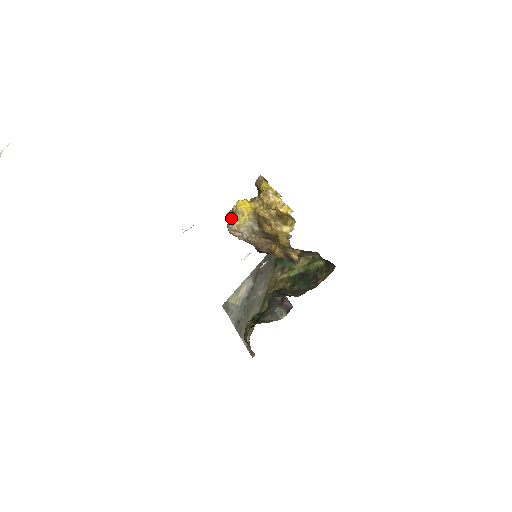
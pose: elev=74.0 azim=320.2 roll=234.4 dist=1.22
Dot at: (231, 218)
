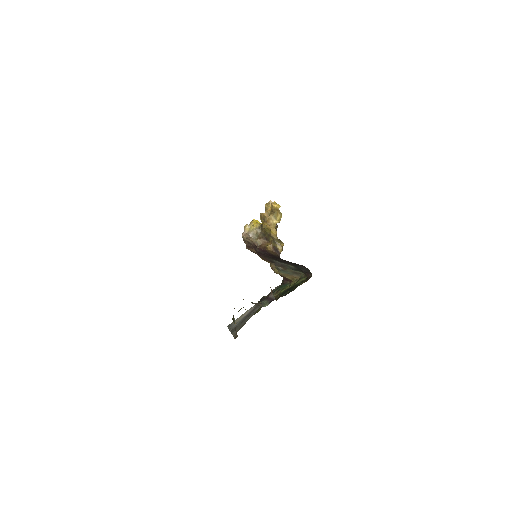
Dot at: (245, 226)
